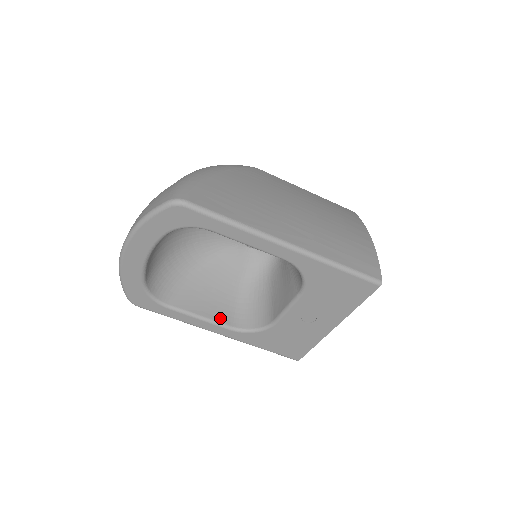
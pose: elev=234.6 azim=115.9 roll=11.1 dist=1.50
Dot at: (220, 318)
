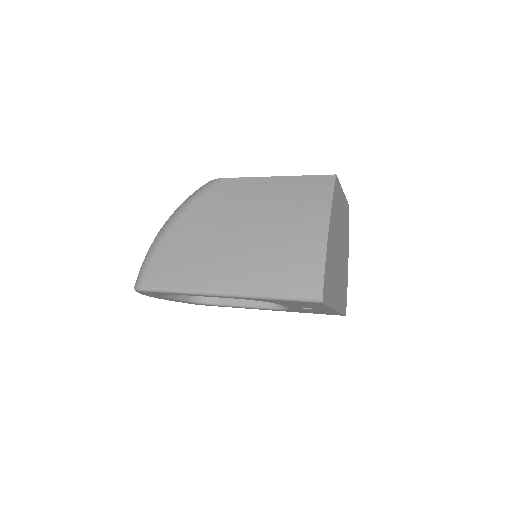
Dot at: (259, 303)
